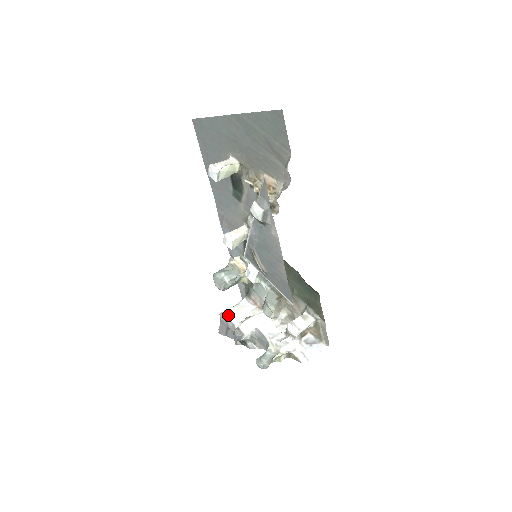
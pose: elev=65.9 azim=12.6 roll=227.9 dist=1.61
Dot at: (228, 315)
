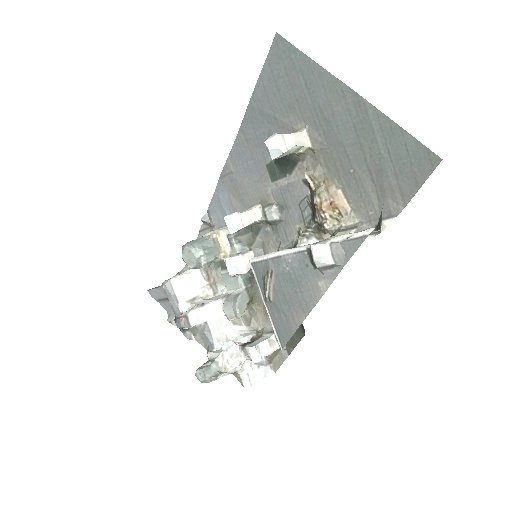
Dot at: (175, 287)
